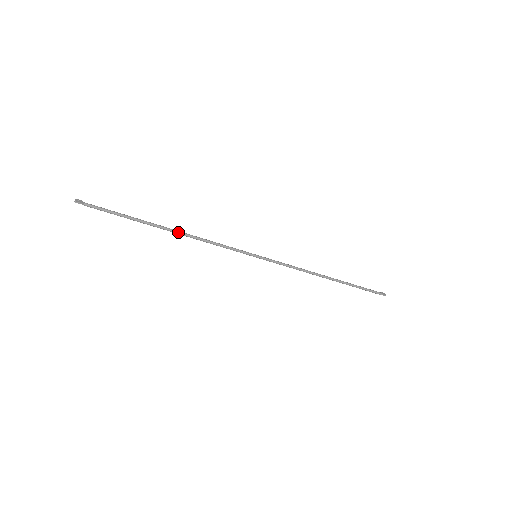
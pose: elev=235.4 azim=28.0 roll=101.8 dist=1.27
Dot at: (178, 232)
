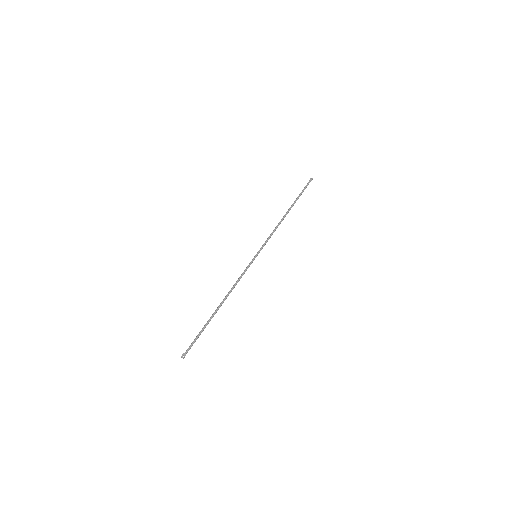
Dot at: occluded
